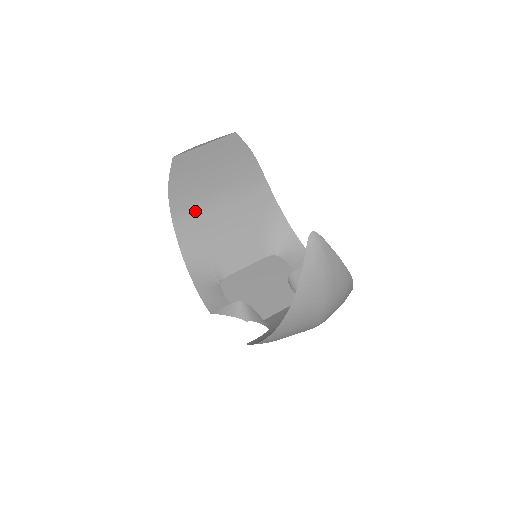
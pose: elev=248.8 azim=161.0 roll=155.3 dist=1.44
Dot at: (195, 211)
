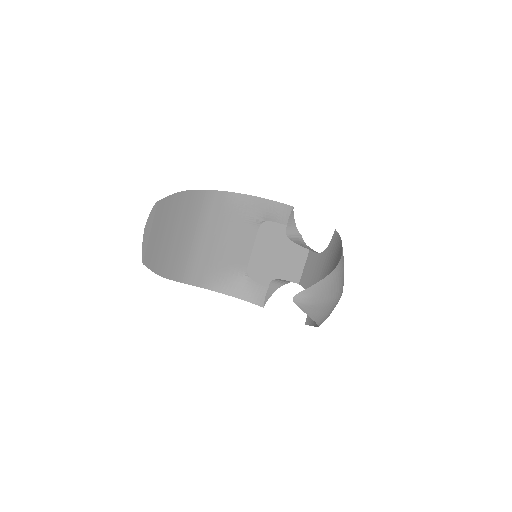
Dot at: (188, 262)
